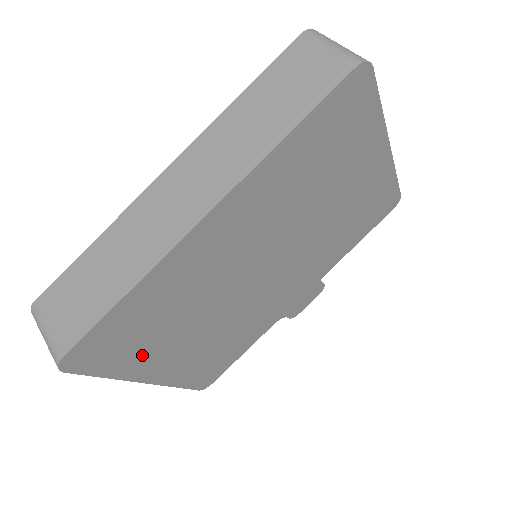
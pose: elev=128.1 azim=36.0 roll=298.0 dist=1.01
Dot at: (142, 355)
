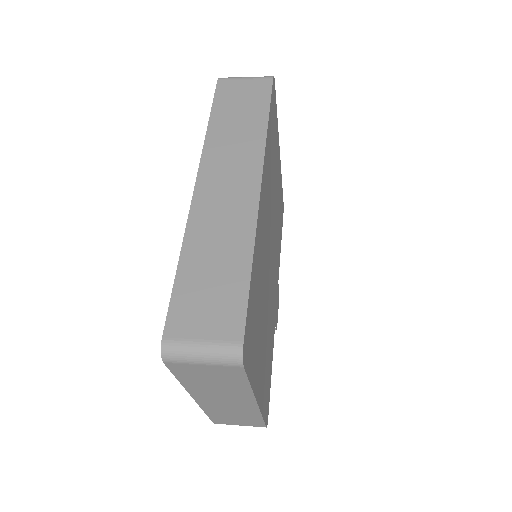
Dot at: (256, 356)
